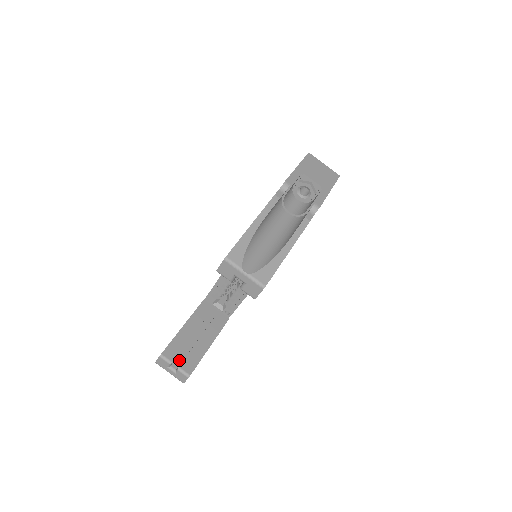
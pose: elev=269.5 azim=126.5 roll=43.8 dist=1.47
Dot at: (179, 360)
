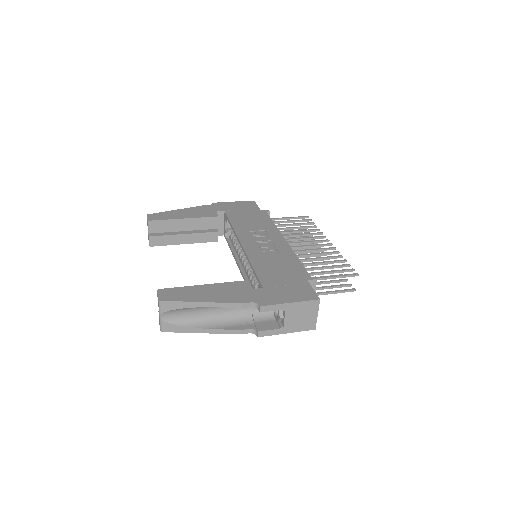
Dot at: occluded
